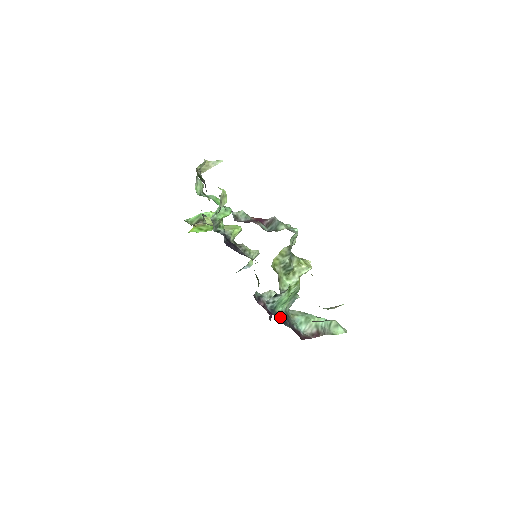
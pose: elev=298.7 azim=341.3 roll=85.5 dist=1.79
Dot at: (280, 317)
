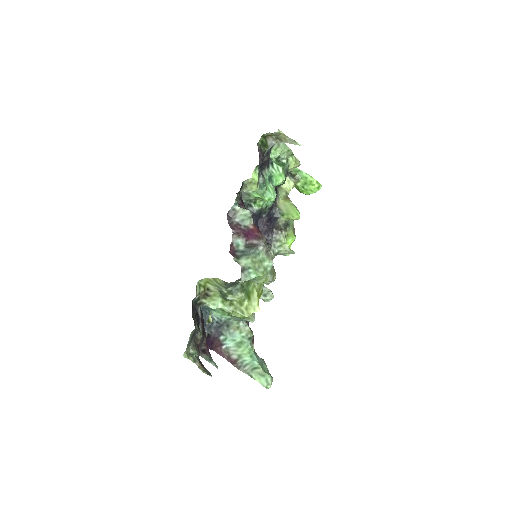
Dot at: occluded
